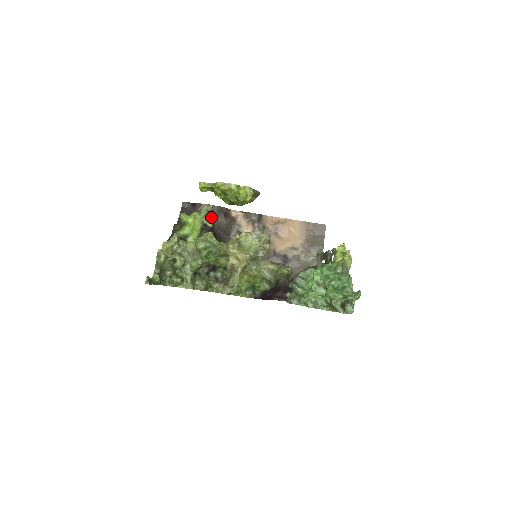
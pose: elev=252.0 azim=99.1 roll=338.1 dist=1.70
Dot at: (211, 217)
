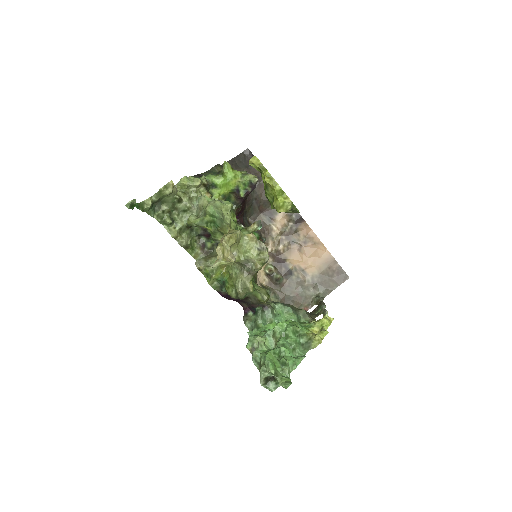
Dot at: (249, 189)
